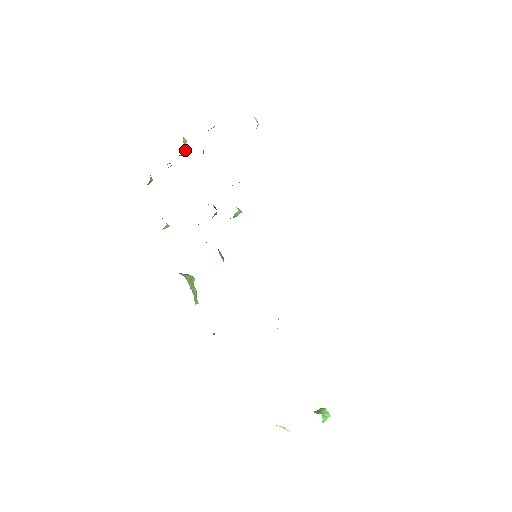
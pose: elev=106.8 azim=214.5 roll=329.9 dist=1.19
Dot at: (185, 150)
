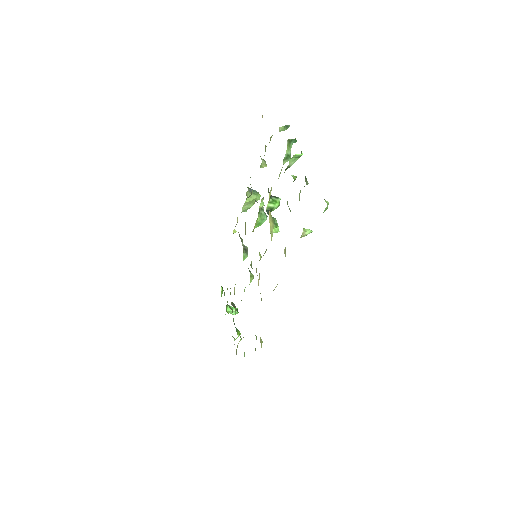
Dot at: (298, 157)
